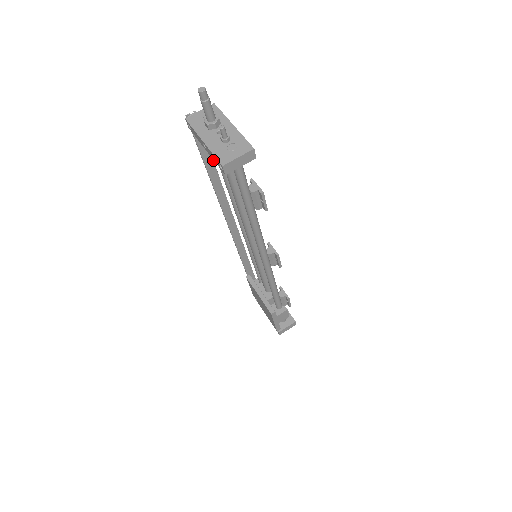
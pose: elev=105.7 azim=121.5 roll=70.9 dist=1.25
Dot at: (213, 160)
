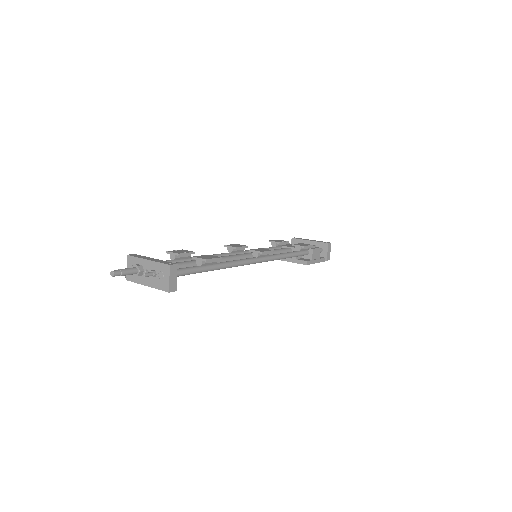
Dot at: occluded
